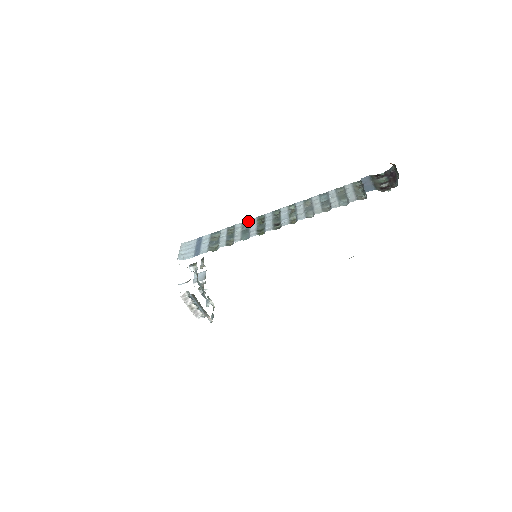
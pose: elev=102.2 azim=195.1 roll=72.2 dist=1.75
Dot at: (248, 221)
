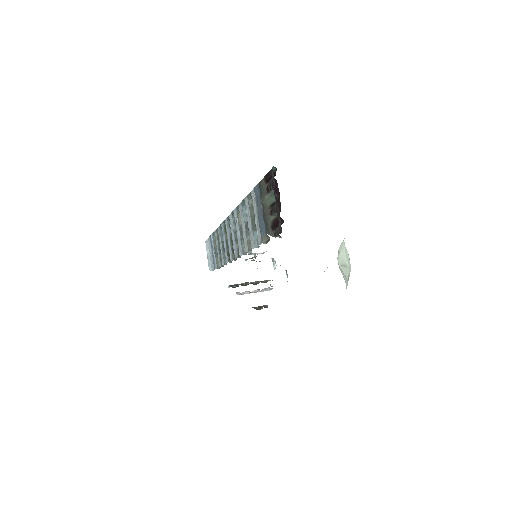
Dot at: (221, 227)
